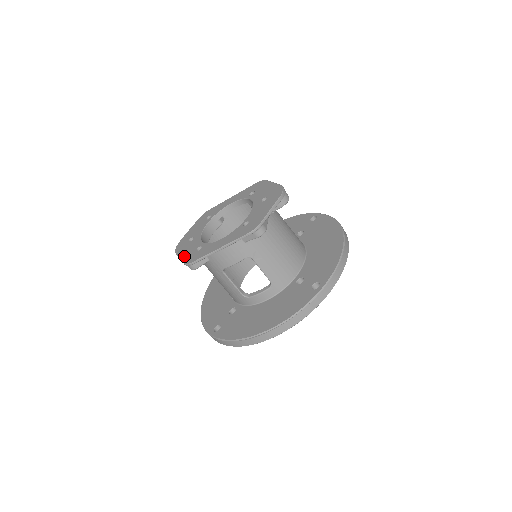
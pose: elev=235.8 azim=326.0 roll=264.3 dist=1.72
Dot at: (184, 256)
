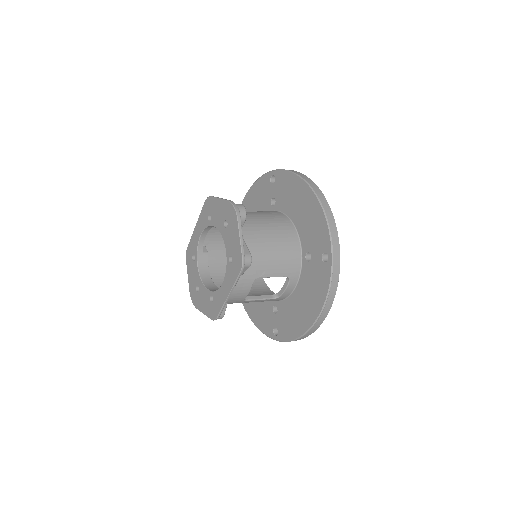
Dot at: (205, 311)
